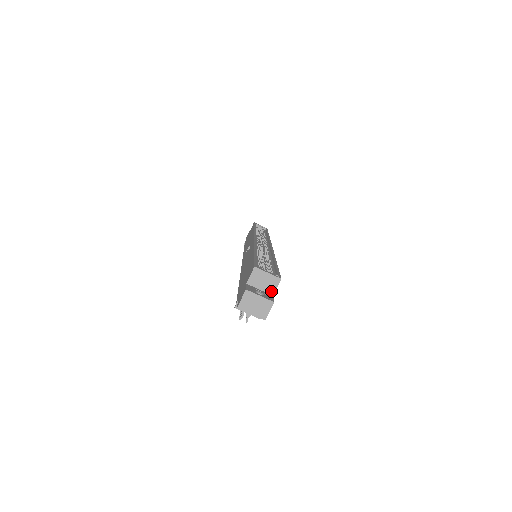
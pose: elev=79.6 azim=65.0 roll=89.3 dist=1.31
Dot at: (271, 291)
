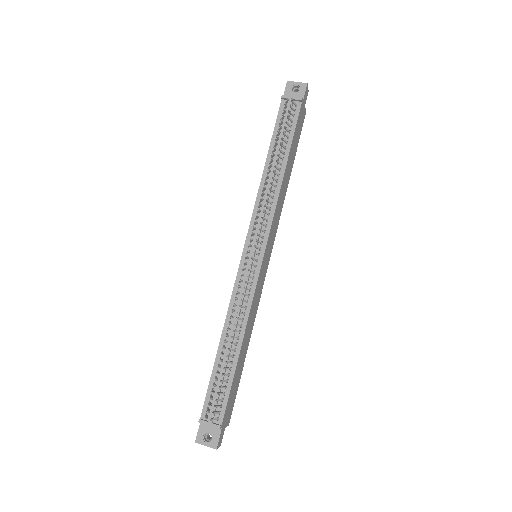
Dot at: occluded
